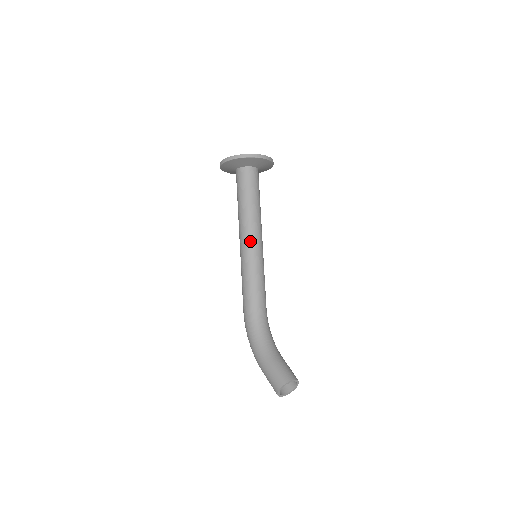
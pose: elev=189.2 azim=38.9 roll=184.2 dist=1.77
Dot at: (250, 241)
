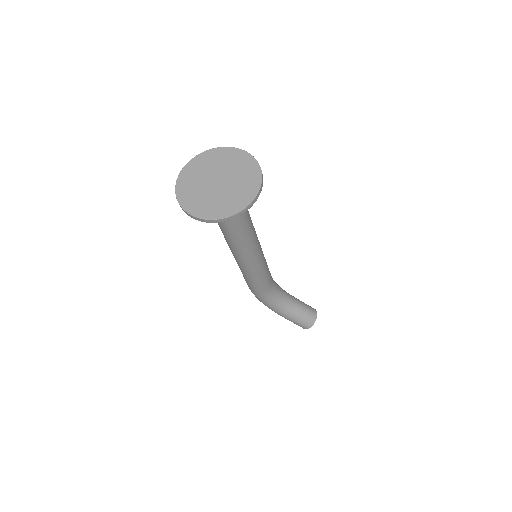
Dot at: (251, 257)
